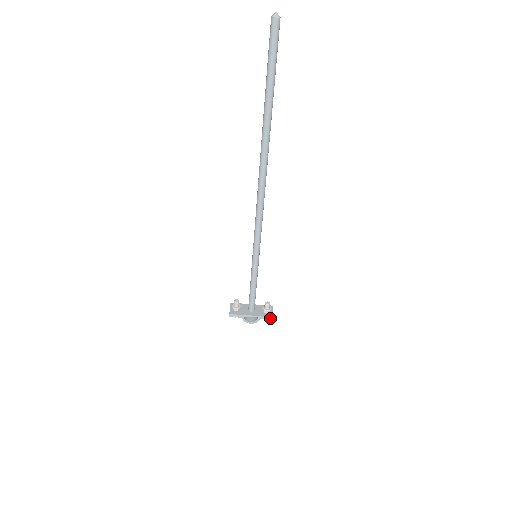
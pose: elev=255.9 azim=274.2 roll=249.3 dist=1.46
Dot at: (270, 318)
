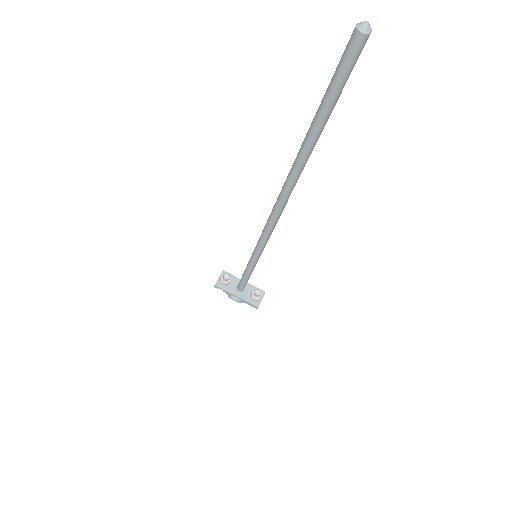
Dot at: (255, 307)
